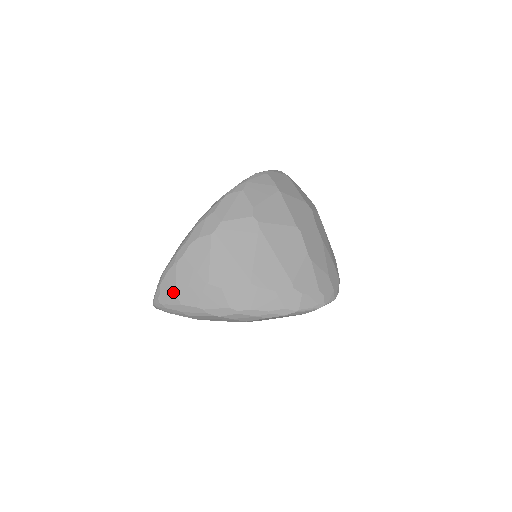
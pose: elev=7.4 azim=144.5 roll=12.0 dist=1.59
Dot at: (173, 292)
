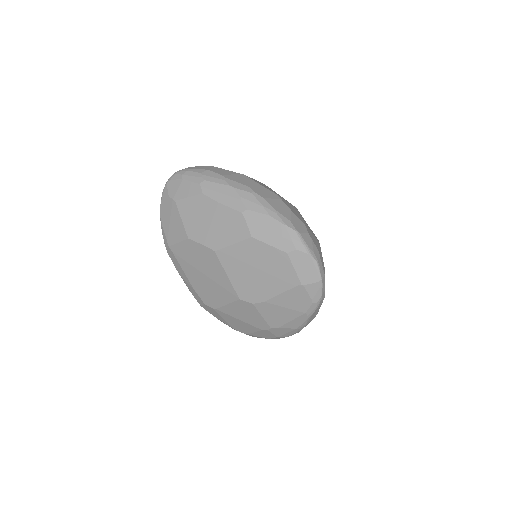
Dot at: (209, 166)
